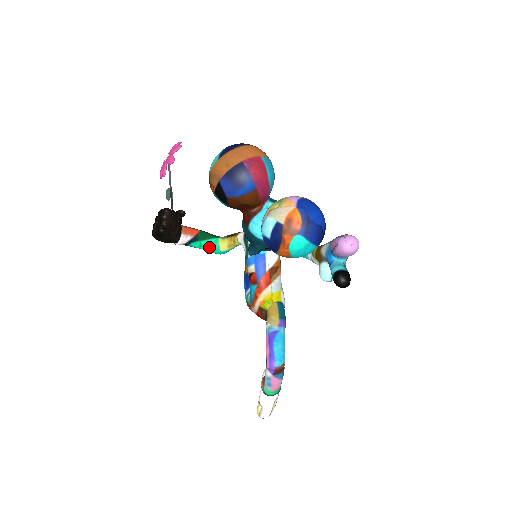
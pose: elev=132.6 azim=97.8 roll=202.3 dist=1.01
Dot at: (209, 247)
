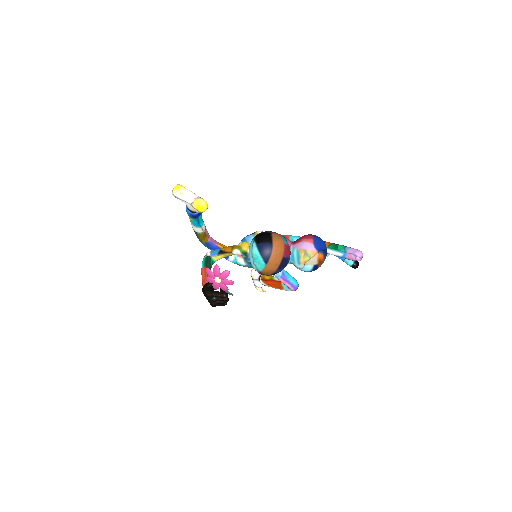
Dot at: occluded
